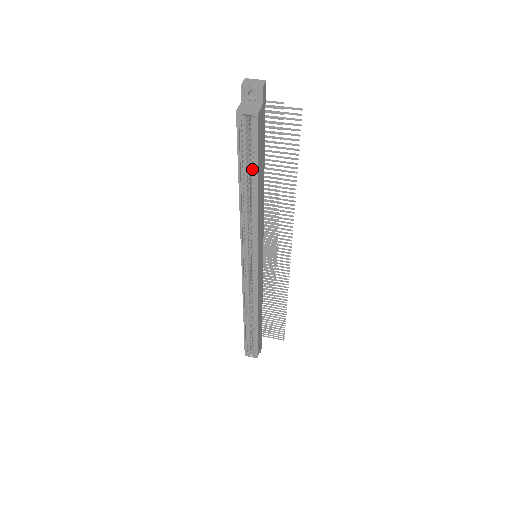
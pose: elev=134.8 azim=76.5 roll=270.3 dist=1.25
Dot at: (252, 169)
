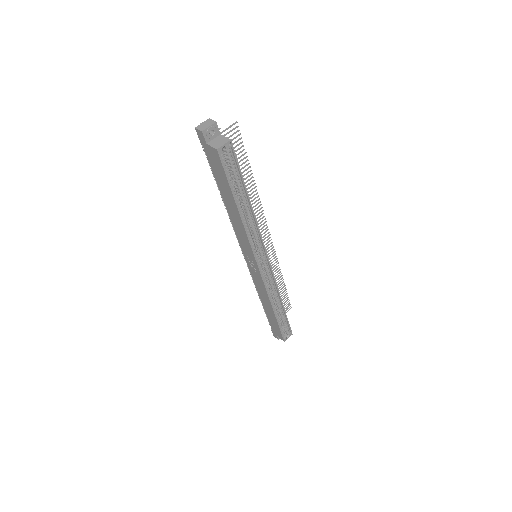
Dot at: (239, 185)
